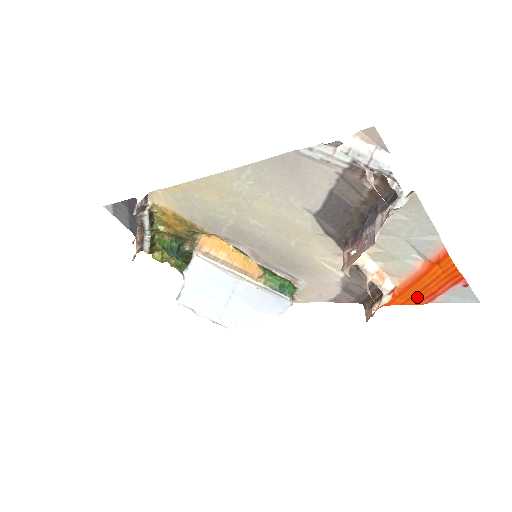
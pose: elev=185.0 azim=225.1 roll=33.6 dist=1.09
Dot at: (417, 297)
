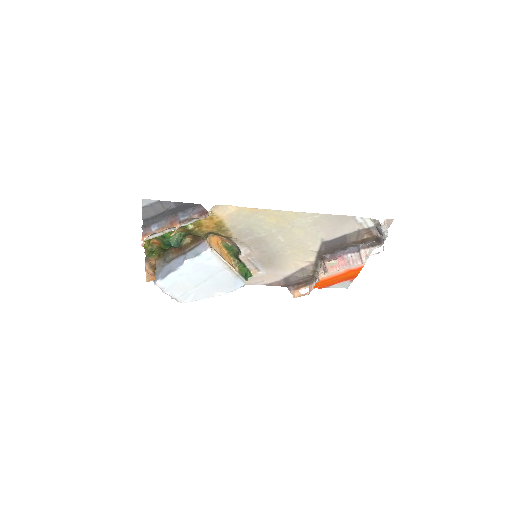
Dot at: (323, 285)
